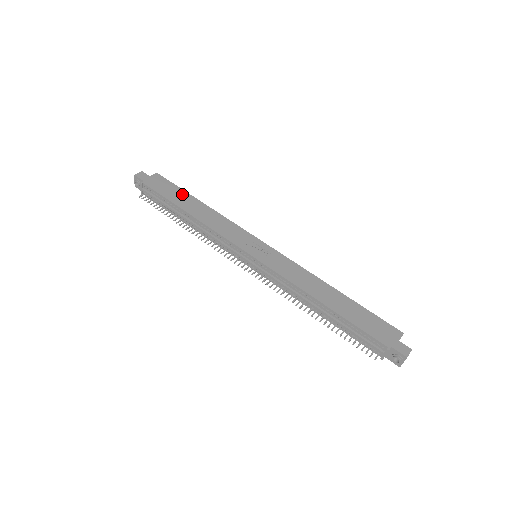
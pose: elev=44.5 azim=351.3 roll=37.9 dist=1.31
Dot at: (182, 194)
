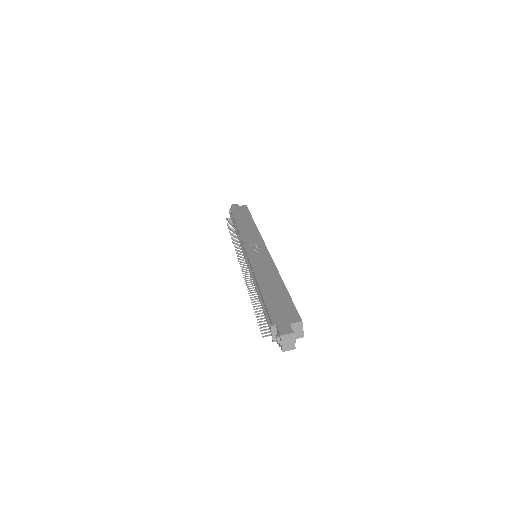
Dot at: (247, 216)
